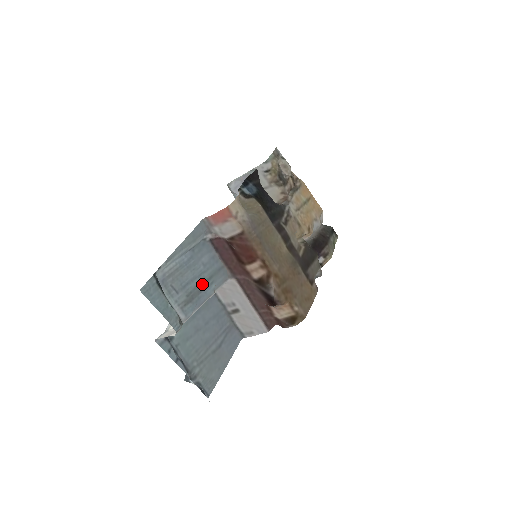
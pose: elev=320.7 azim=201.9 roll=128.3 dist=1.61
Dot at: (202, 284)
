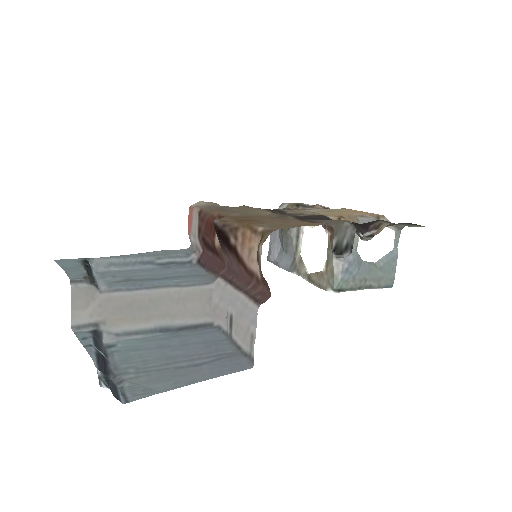
Dot at: (160, 278)
